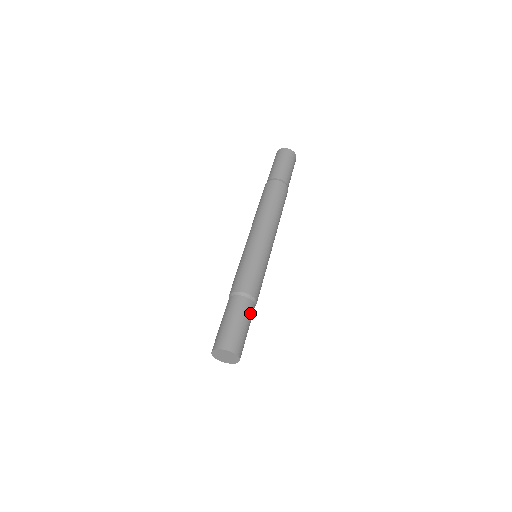
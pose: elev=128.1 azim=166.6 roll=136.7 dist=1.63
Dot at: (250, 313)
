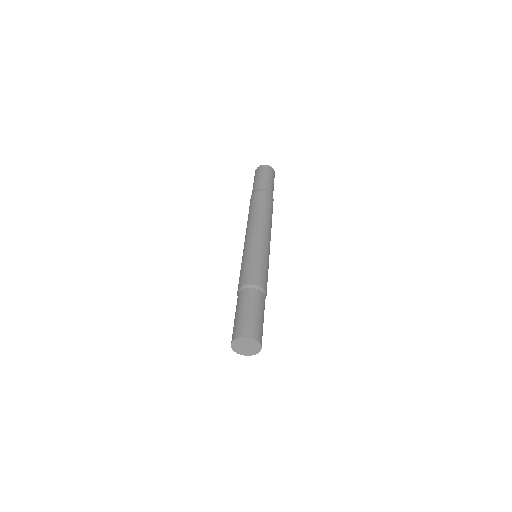
Dot at: (262, 303)
